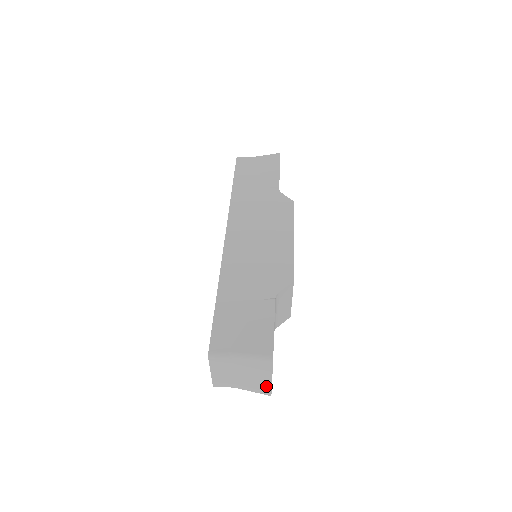
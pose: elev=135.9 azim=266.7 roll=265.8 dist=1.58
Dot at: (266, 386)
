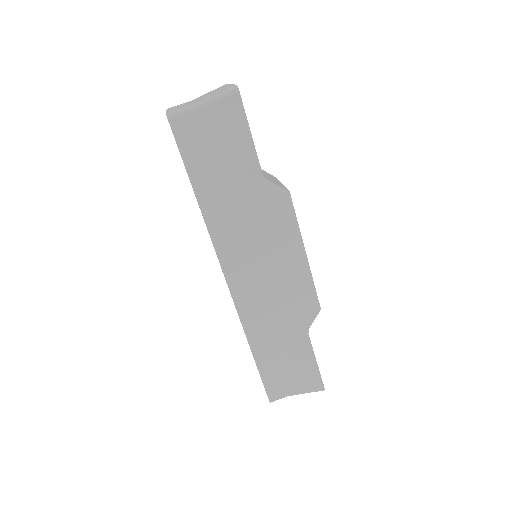
Dot at: occluded
